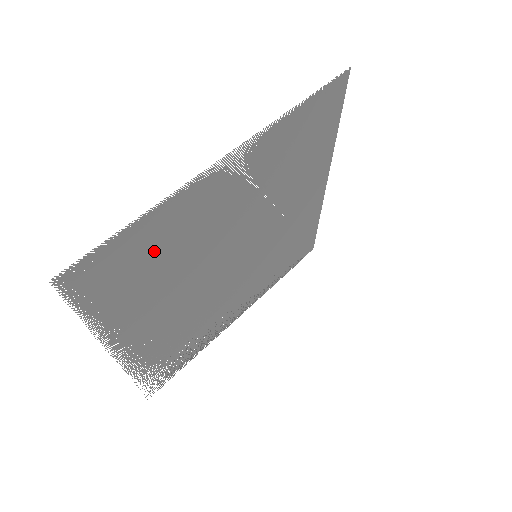
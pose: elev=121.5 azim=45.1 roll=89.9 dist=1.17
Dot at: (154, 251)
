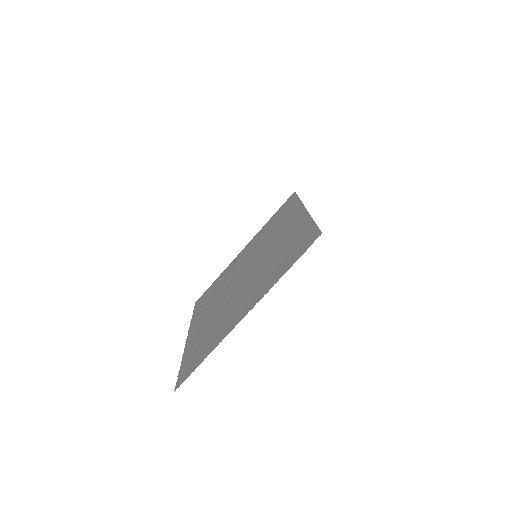
Dot at: (209, 341)
